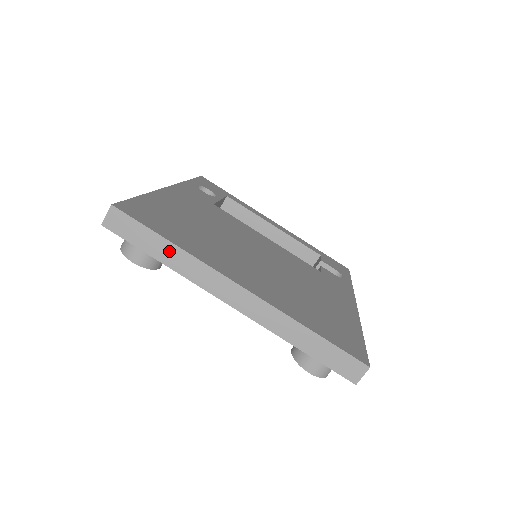
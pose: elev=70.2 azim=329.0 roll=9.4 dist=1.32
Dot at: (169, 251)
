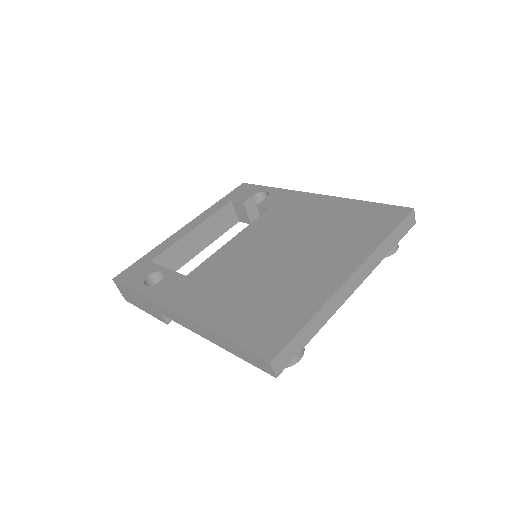
Dot at: (314, 324)
